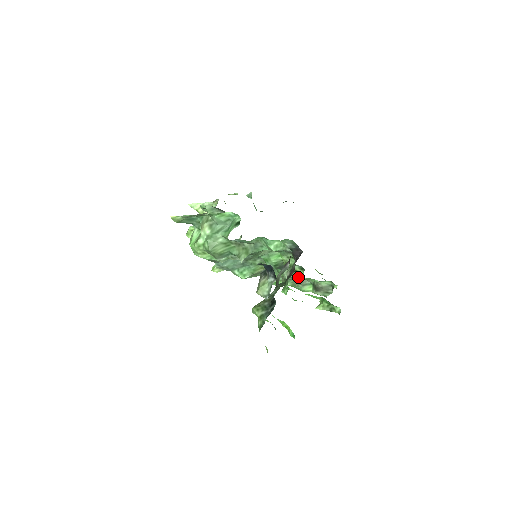
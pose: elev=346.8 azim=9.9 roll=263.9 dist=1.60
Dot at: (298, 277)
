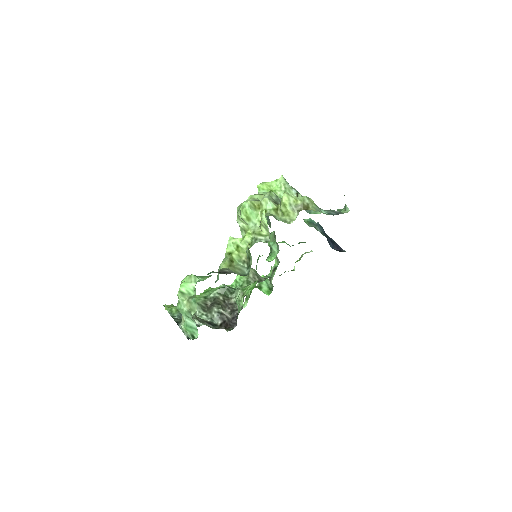
Dot at: occluded
